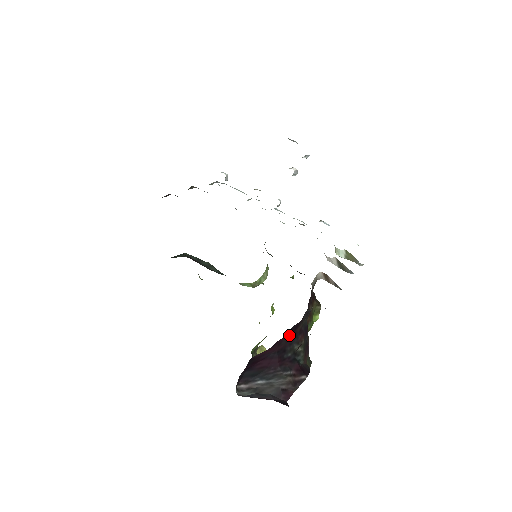
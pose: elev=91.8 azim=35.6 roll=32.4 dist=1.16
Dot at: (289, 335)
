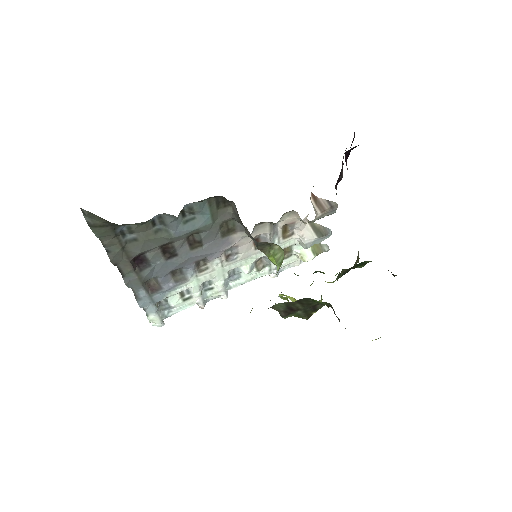
Dot at: occluded
